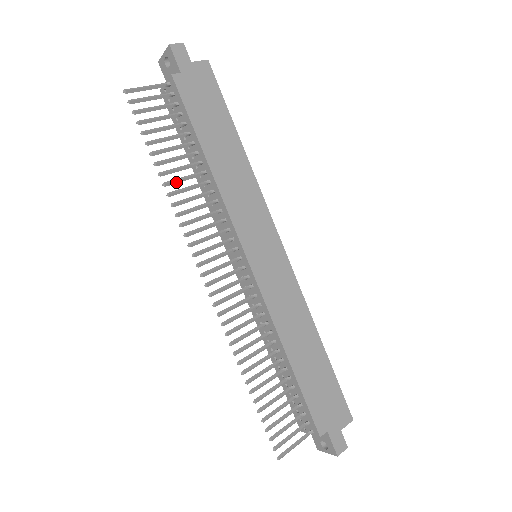
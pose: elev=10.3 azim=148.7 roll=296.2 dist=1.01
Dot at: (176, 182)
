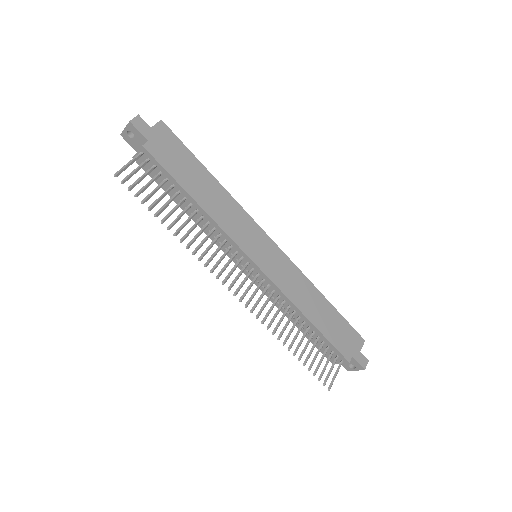
Dot at: occluded
